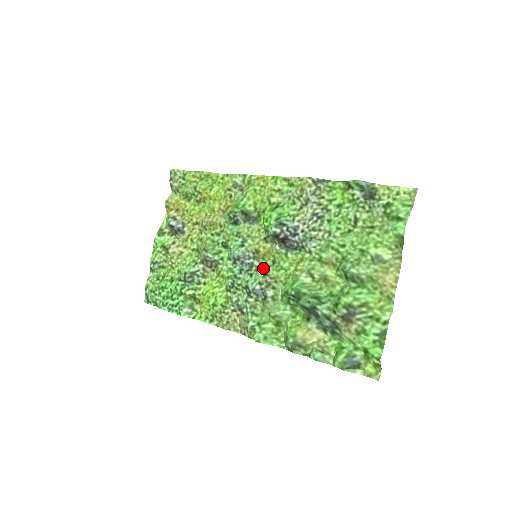
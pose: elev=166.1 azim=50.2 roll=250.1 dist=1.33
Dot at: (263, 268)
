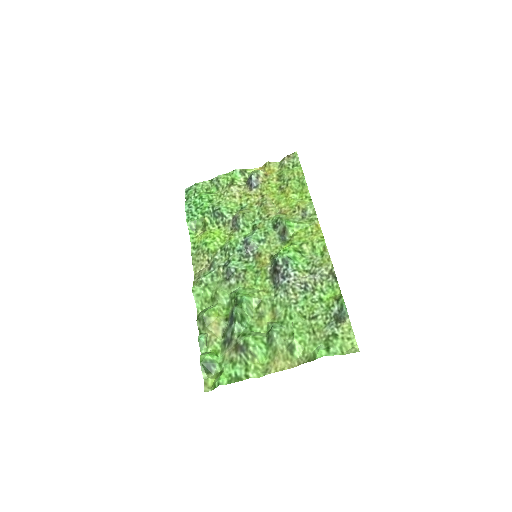
Dot at: (249, 266)
